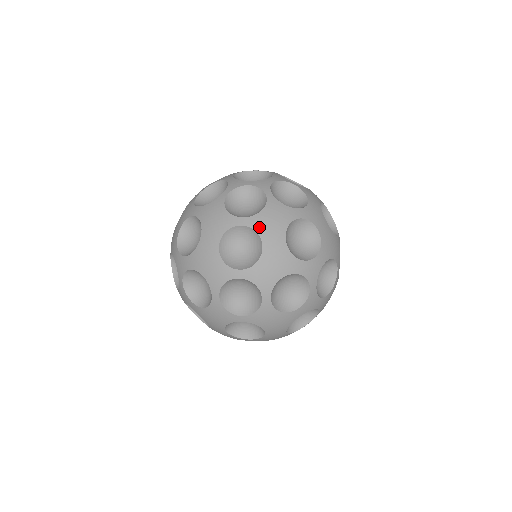
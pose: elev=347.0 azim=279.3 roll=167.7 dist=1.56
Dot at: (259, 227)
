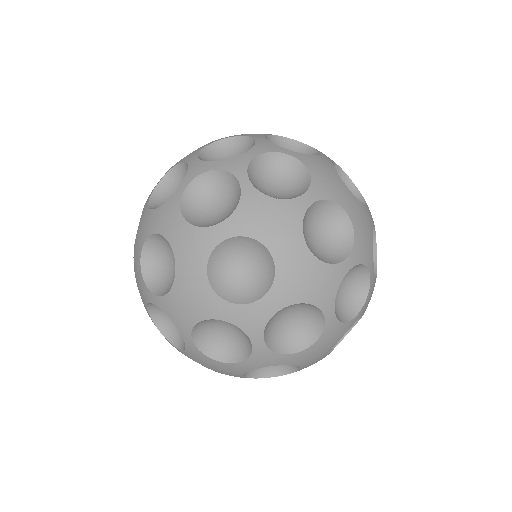
Dot at: (328, 193)
